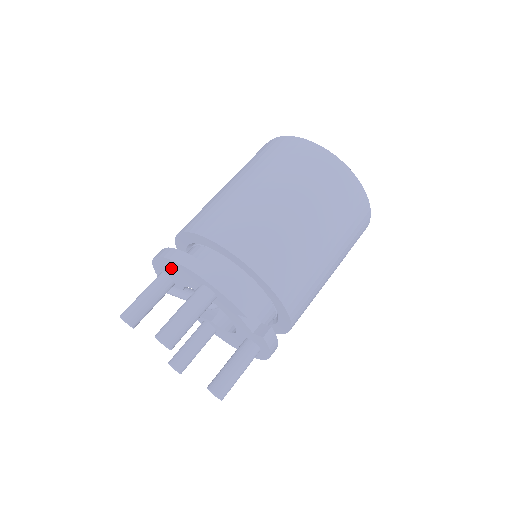
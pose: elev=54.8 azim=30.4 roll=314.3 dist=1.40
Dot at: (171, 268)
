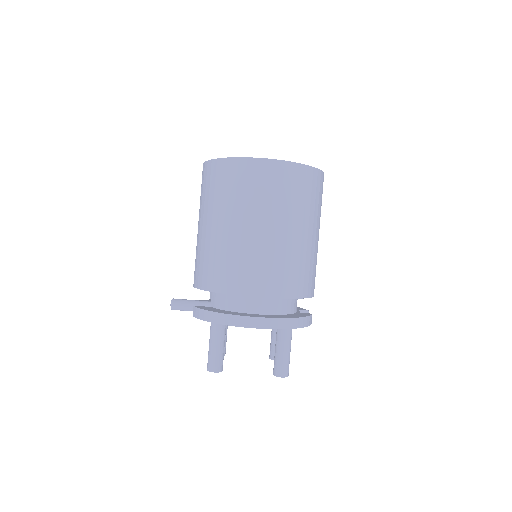
Dot at: occluded
